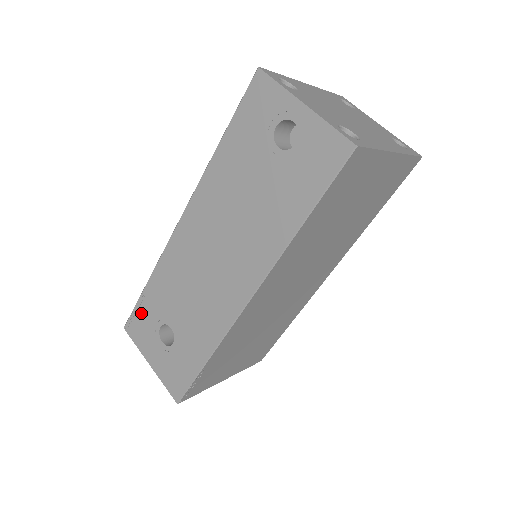
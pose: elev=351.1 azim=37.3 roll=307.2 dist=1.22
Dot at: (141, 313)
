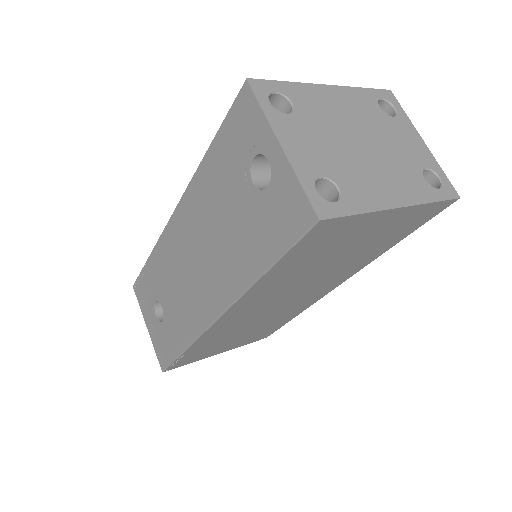
Dot at: (144, 281)
